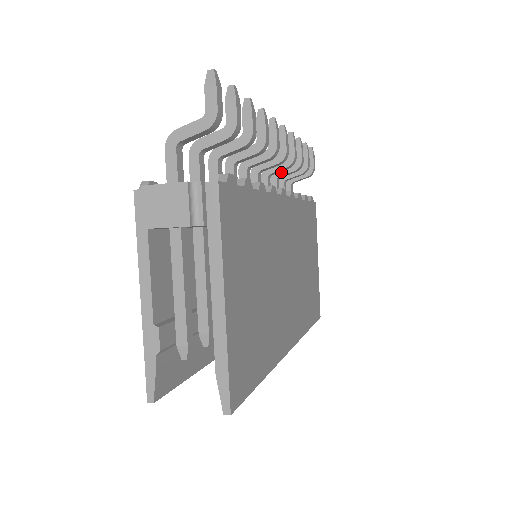
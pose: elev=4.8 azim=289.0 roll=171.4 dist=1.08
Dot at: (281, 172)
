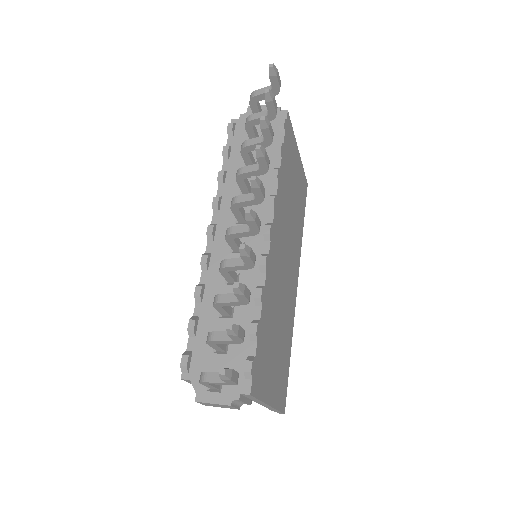
Dot at: (251, 148)
